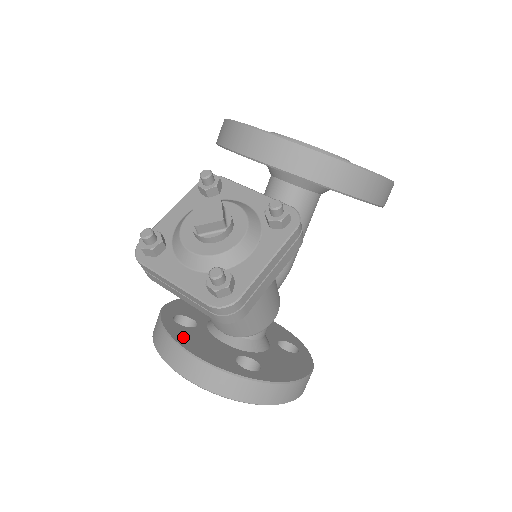
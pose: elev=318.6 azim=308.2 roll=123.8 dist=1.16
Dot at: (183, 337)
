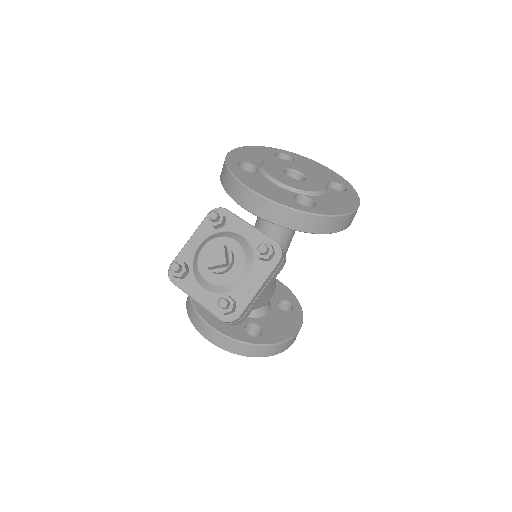
Dot at: (207, 313)
